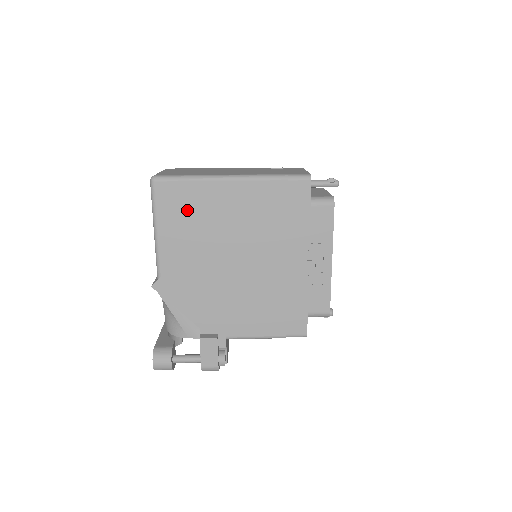
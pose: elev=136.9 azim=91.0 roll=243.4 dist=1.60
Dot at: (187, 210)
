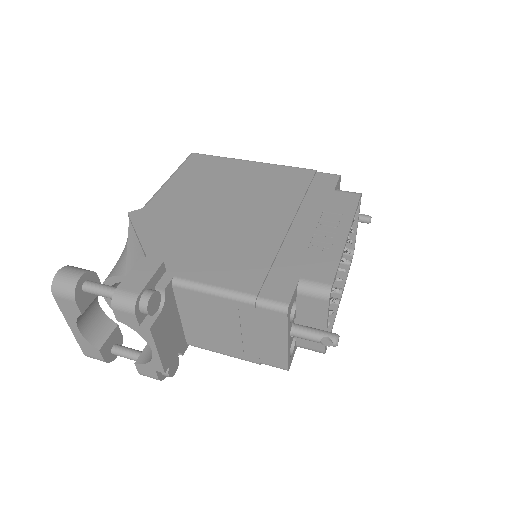
Dot at: (208, 172)
